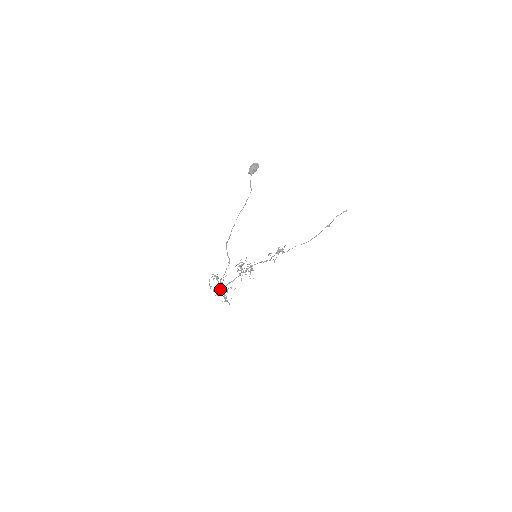
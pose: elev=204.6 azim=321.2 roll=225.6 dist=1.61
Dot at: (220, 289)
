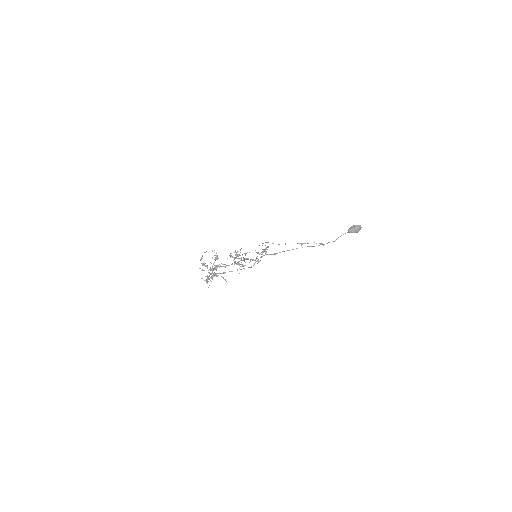
Dot at: (211, 270)
